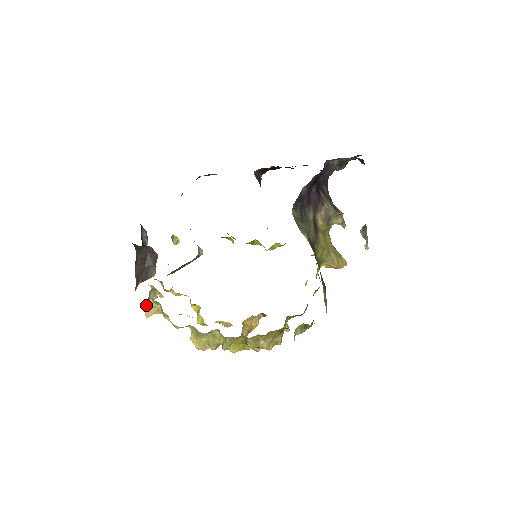
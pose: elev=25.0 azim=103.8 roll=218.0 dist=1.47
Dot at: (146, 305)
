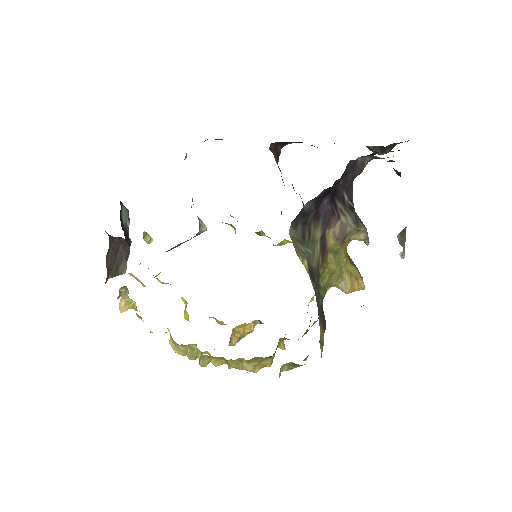
Dot at: (121, 298)
